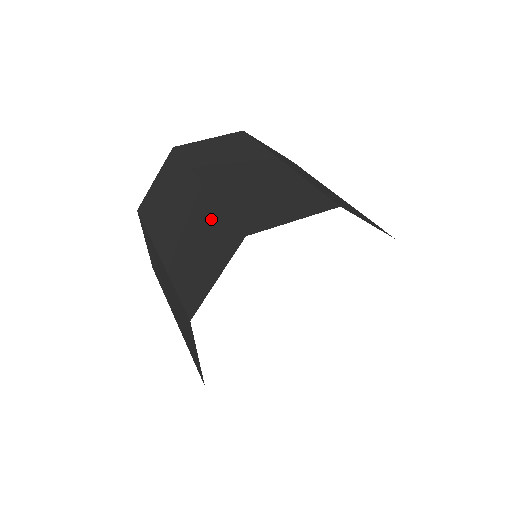
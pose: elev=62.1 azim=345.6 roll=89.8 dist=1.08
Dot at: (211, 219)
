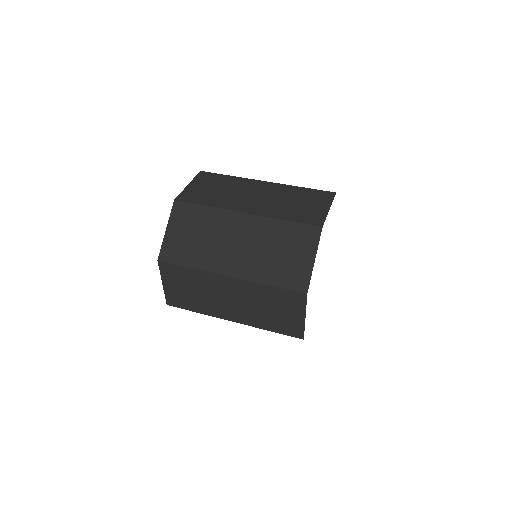
Dot at: (264, 293)
